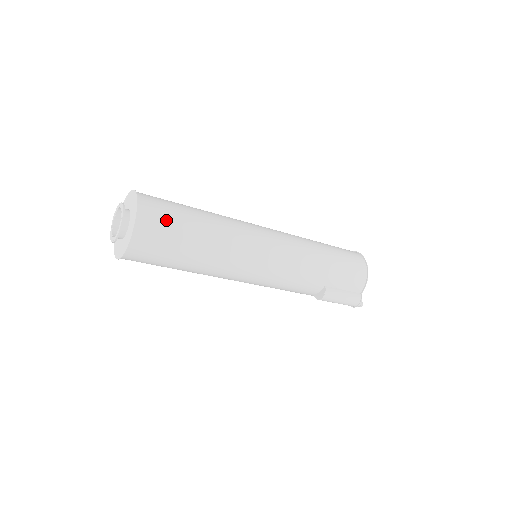
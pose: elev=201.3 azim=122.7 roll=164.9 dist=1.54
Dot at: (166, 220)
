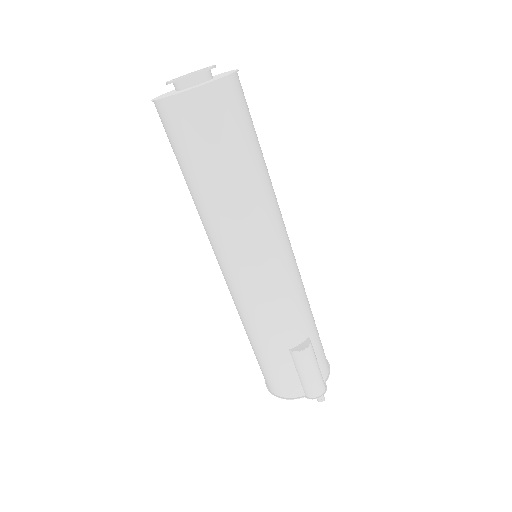
Dot at: (248, 108)
